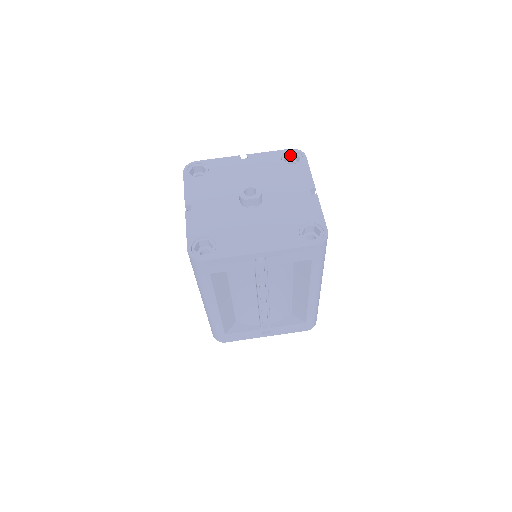
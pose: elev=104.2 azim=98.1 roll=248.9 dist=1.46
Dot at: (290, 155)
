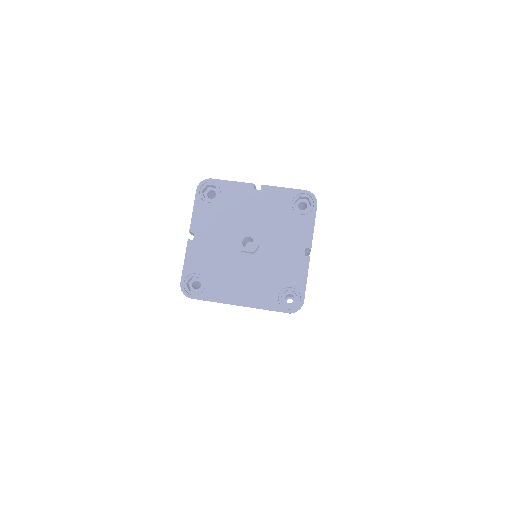
Dot at: (303, 197)
